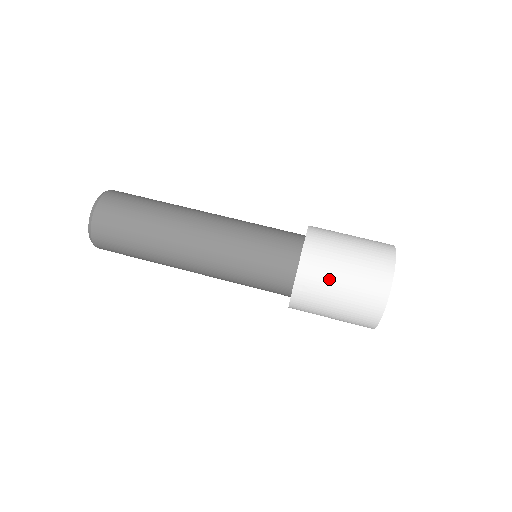
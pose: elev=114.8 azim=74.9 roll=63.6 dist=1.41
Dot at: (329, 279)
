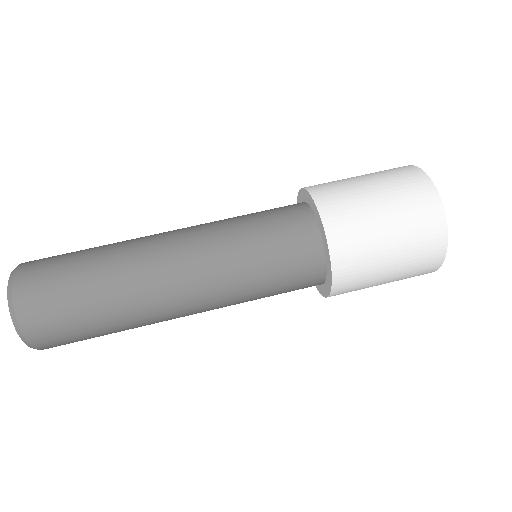
Dot at: (370, 237)
